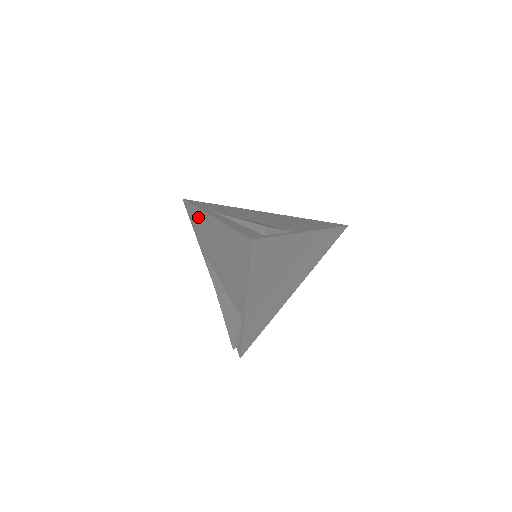
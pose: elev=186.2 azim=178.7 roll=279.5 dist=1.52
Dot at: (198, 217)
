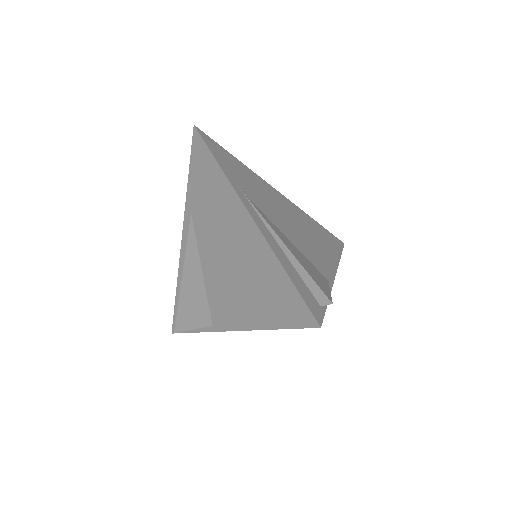
Dot at: (215, 180)
